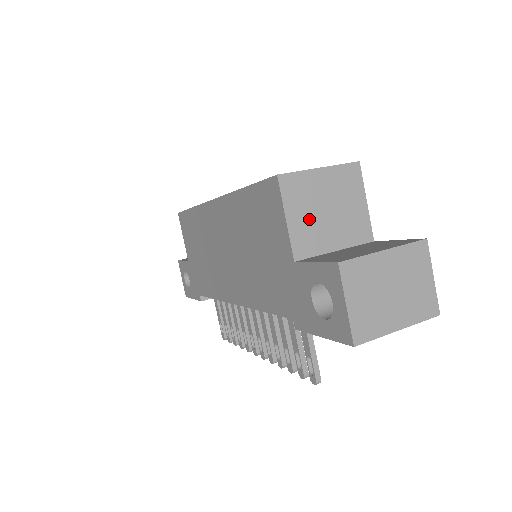
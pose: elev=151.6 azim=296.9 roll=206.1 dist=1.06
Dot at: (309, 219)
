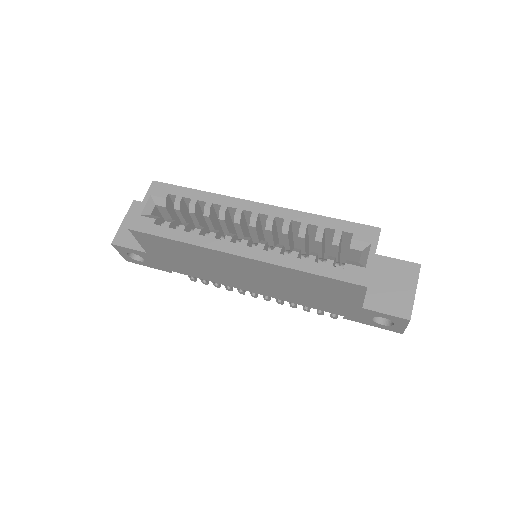
Dot at: occluded
